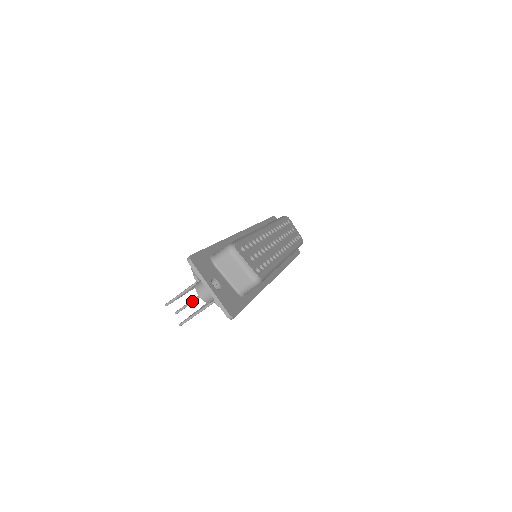
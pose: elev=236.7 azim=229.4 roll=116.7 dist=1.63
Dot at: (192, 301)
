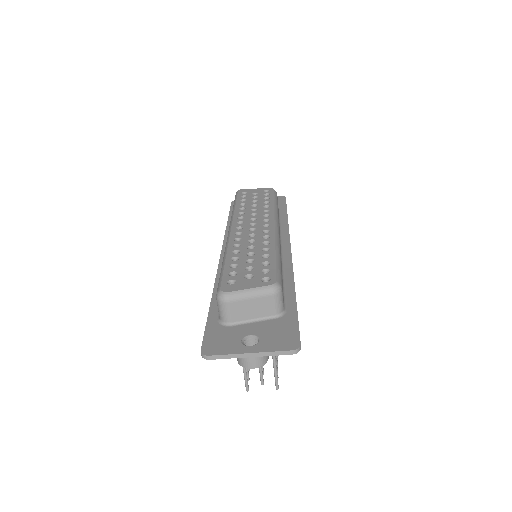
Dot at: occluded
